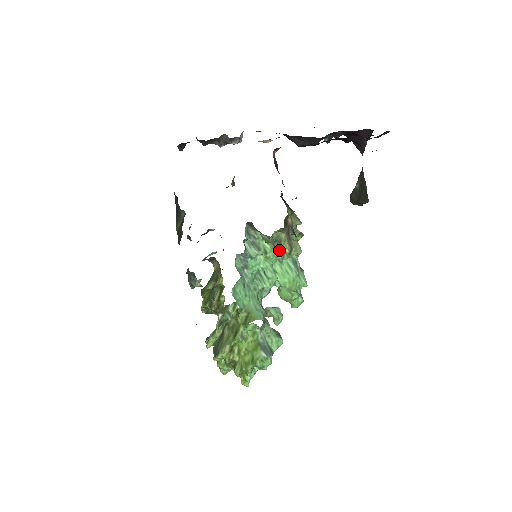
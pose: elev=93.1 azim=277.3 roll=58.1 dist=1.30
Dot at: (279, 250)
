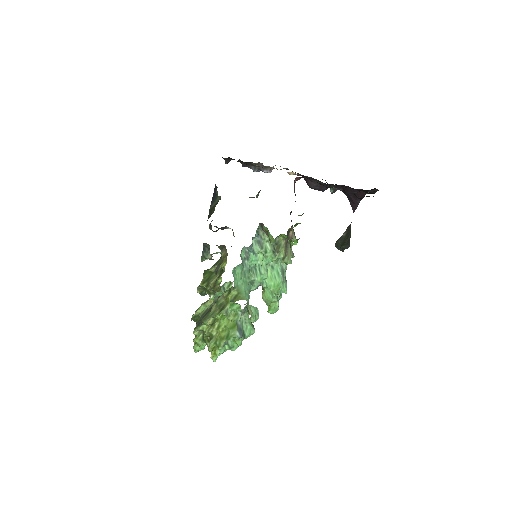
Dot at: (277, 253)
